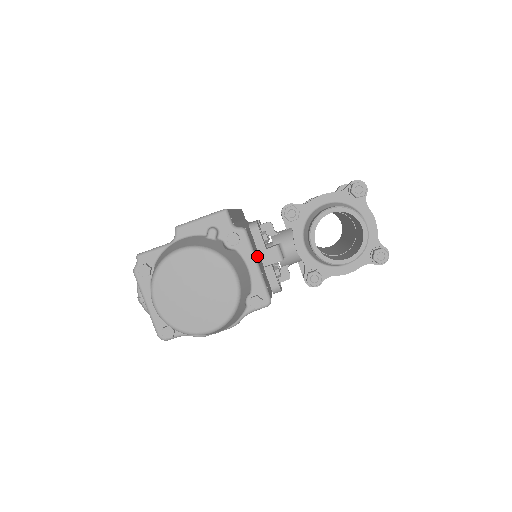
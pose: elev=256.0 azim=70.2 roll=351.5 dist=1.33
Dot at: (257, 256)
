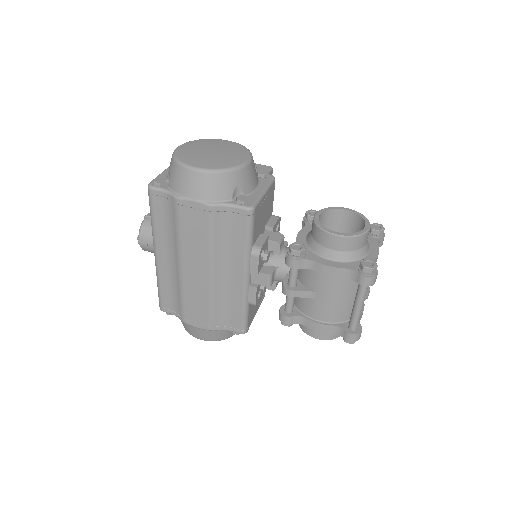
Dot at: (267, 205)
